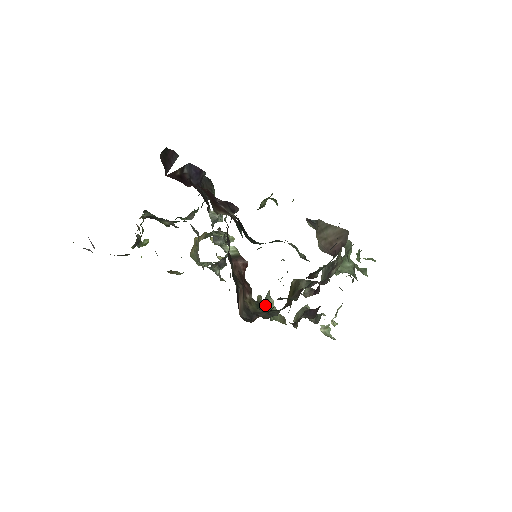
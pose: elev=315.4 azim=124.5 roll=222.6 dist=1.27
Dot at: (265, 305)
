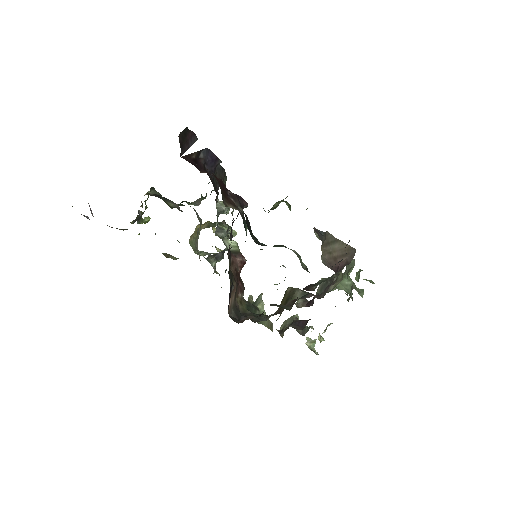
Dot at: (255, 307)
